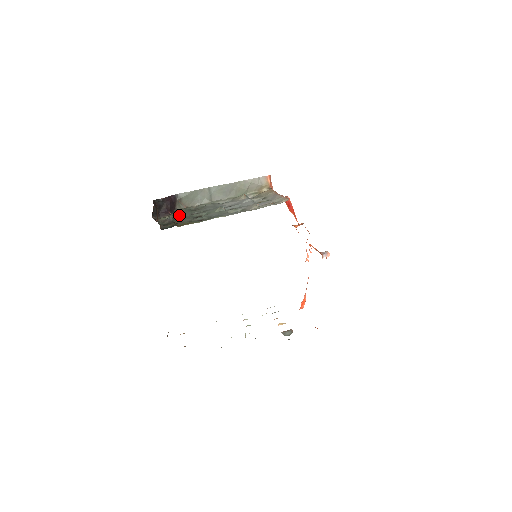
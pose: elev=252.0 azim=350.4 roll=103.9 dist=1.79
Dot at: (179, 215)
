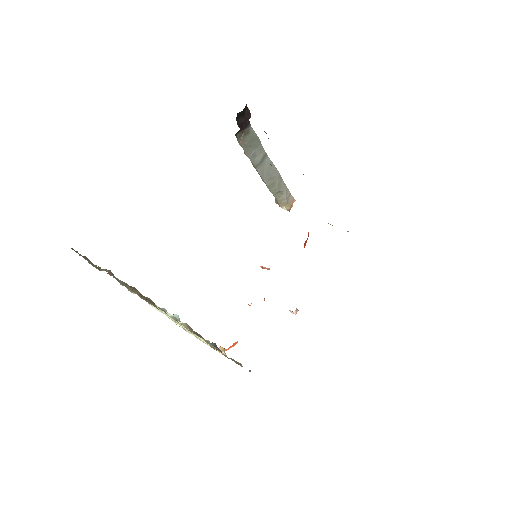
Dot at: occluded
